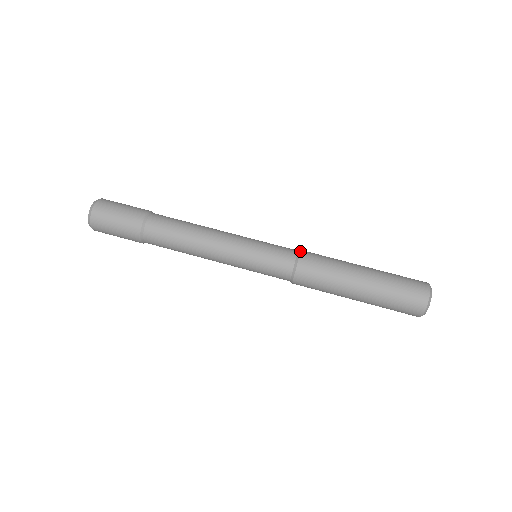
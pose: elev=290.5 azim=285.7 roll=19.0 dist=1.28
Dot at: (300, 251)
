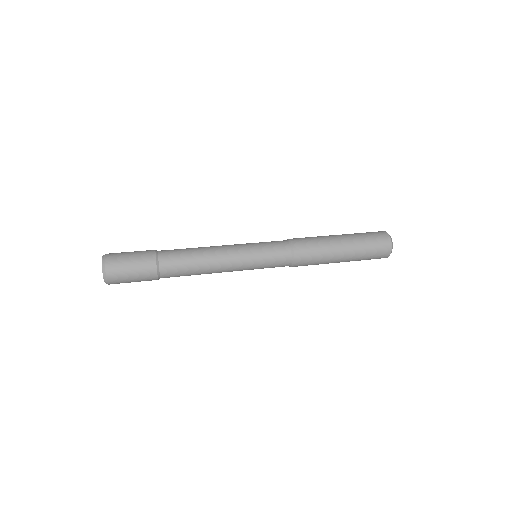
Dot at: occluded
